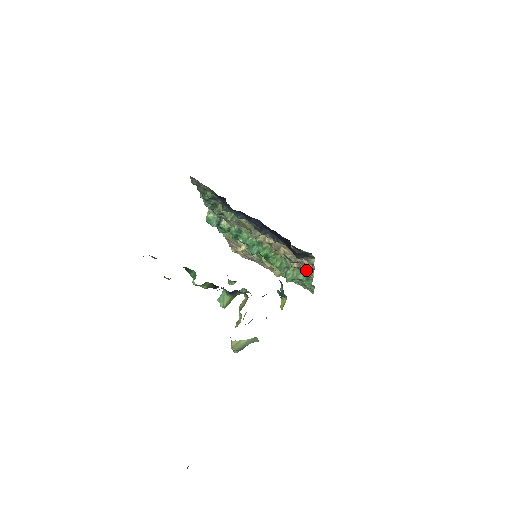
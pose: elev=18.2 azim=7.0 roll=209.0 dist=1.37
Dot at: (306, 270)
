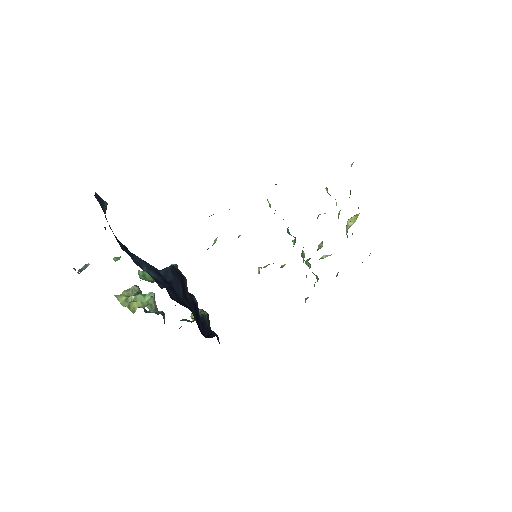
Dot at: occluded
